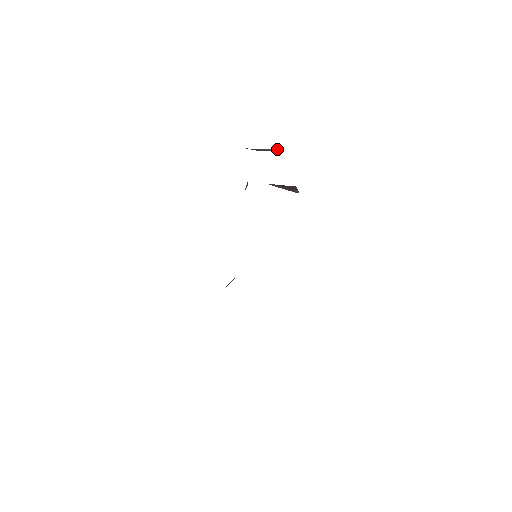
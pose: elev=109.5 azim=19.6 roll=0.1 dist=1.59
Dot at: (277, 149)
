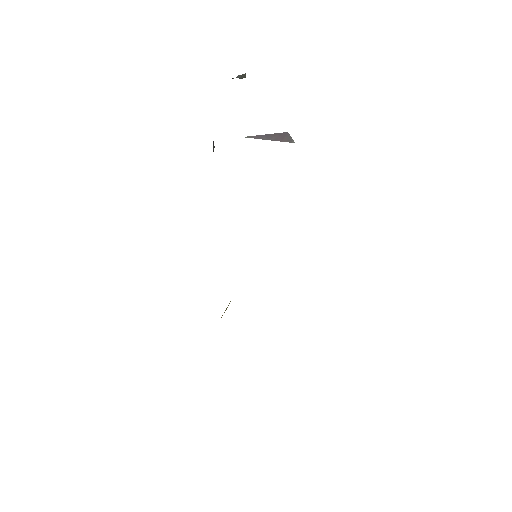
Dot at: occluded
